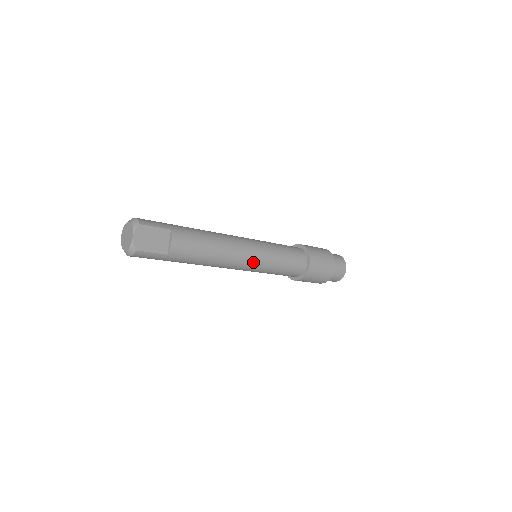
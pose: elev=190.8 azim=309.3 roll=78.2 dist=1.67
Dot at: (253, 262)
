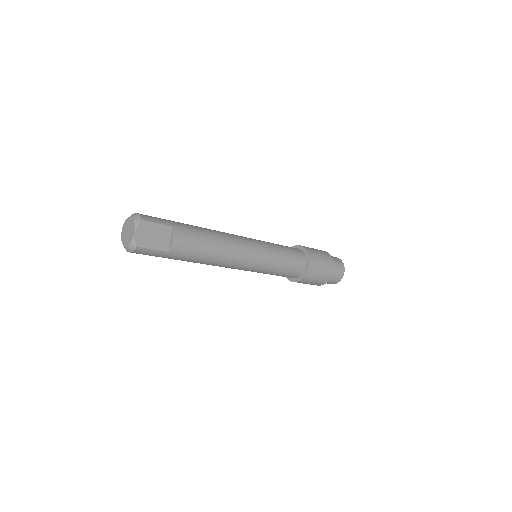
Dot at: (253, 262)
